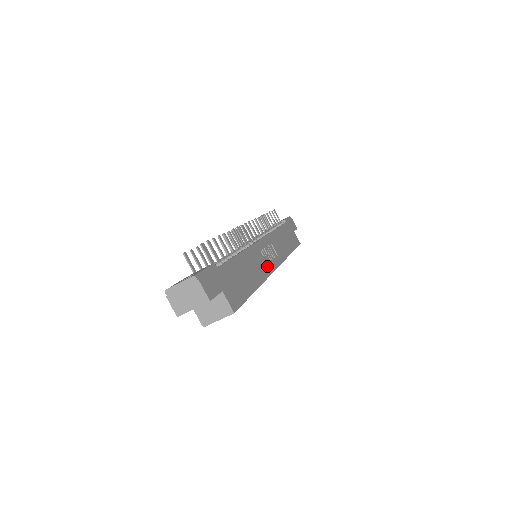
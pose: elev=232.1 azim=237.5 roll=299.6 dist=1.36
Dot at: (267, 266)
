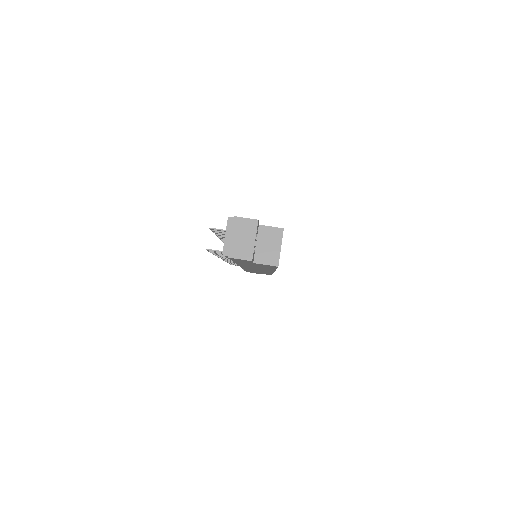
Dot at: occluded
